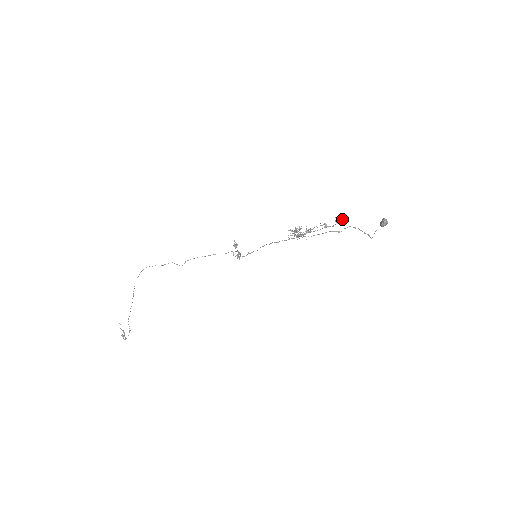
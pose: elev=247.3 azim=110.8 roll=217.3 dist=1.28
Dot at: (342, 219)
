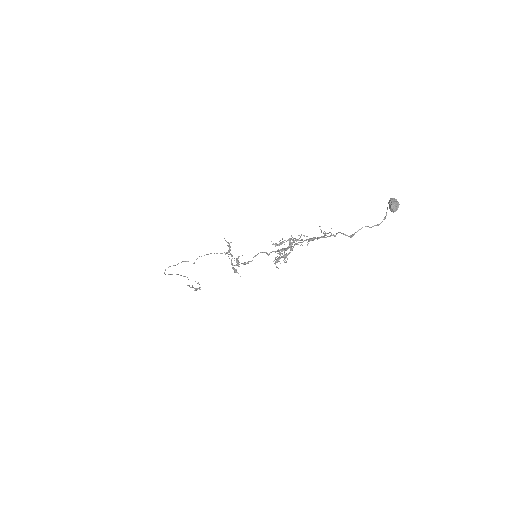
Dot at: (328, 233)
